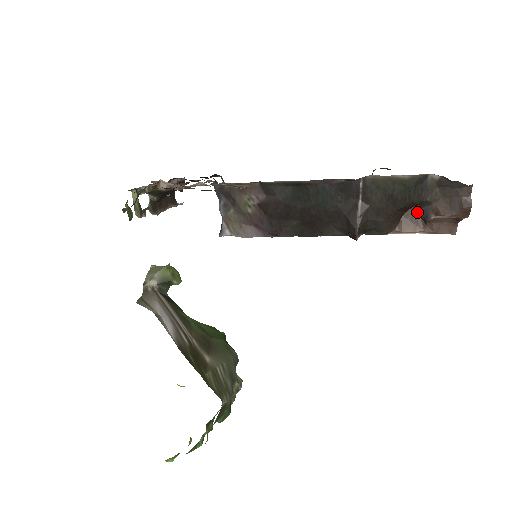
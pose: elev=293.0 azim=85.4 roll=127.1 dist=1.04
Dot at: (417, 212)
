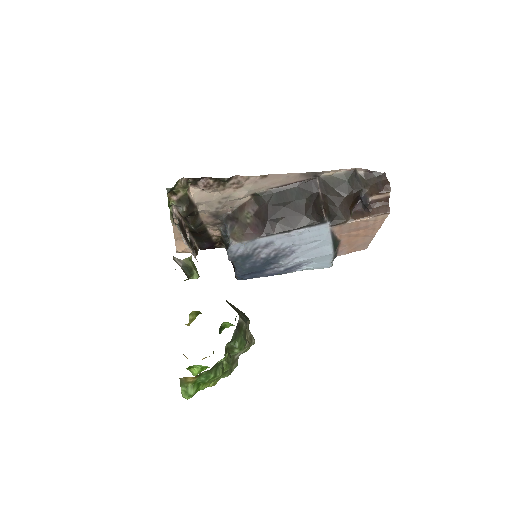
Dot at: (362, 210)
